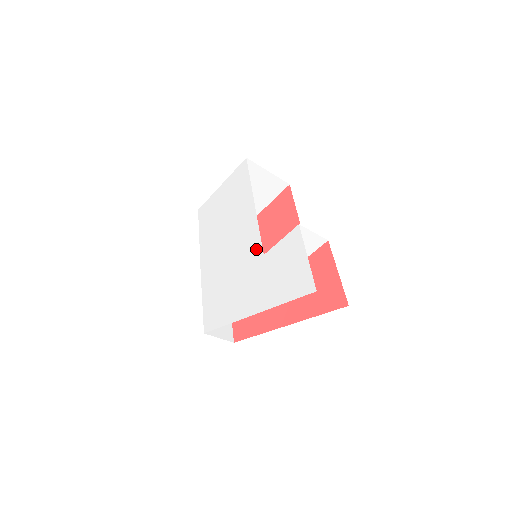
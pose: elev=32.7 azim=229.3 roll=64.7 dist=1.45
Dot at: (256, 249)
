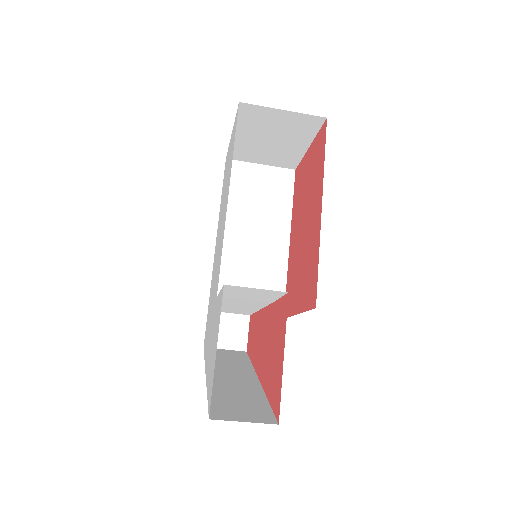
Dot at: (217, 279)
